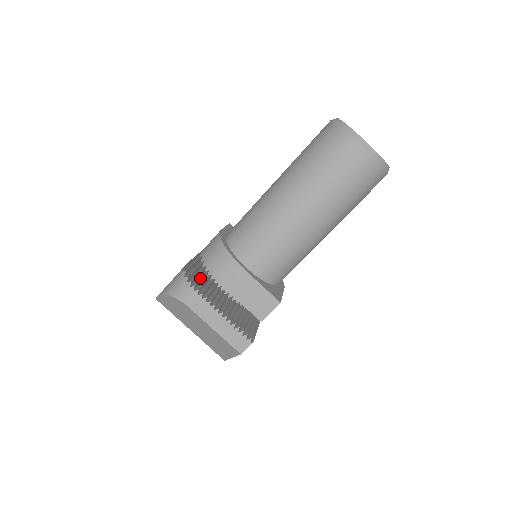
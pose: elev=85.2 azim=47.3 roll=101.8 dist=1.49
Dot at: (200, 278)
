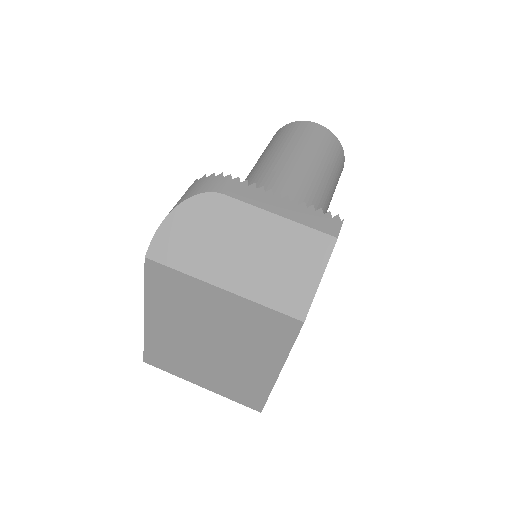
Dot at: occluded
